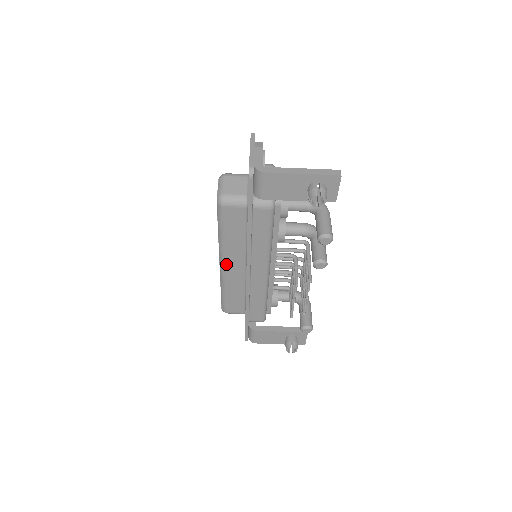
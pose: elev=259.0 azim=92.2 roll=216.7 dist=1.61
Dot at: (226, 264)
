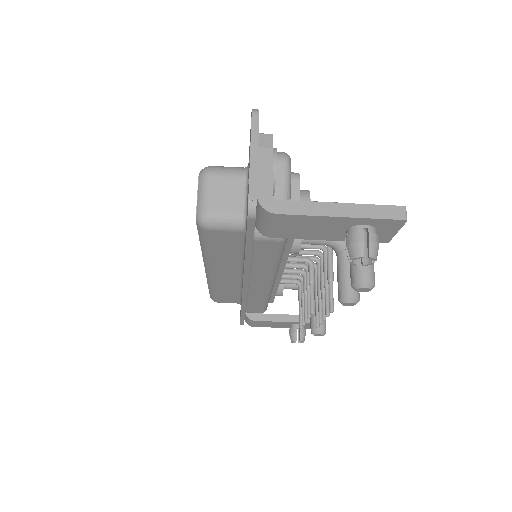
Dot at: (214, 273)
